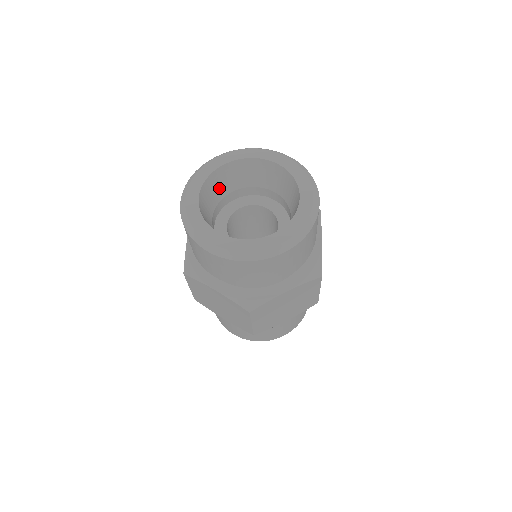
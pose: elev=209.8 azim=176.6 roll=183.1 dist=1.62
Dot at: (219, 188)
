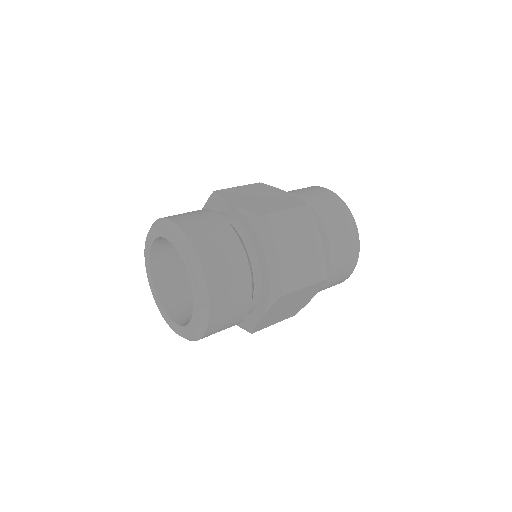
Dot at: (169, 255)
